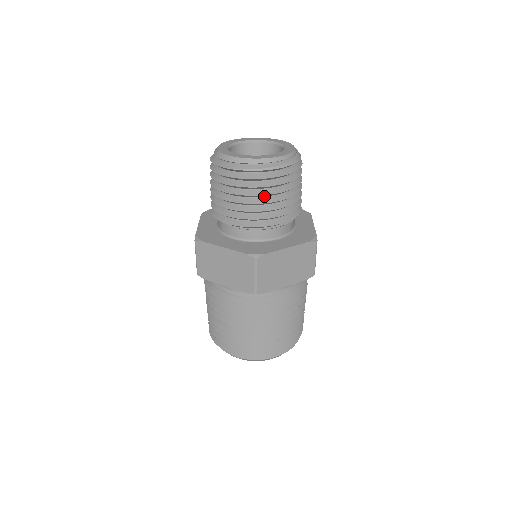
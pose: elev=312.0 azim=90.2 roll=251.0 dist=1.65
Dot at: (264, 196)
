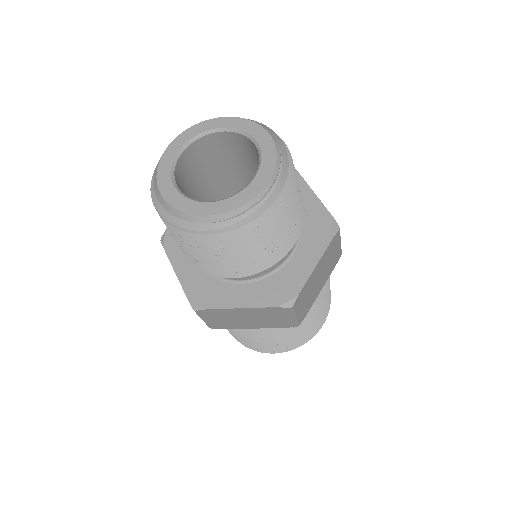
Dot at: occluded
